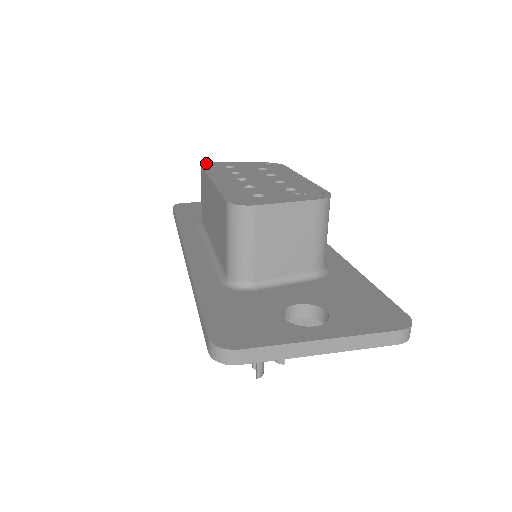
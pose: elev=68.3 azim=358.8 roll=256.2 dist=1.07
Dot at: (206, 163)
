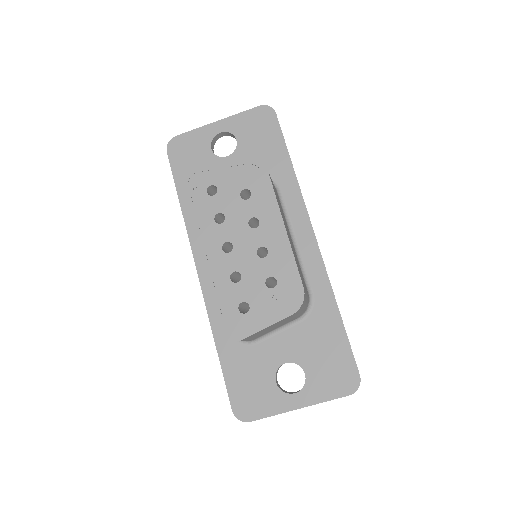
Dot at: (187, 178)
